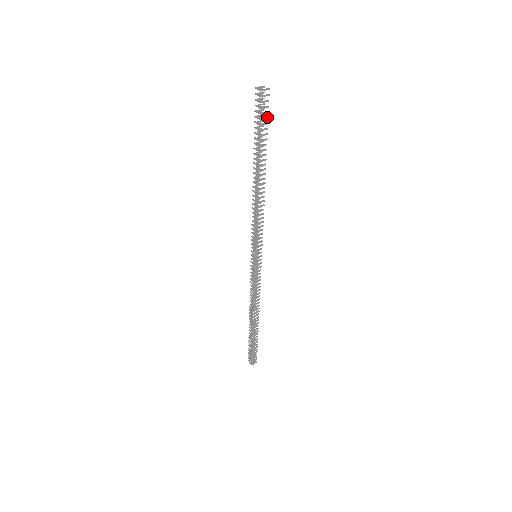
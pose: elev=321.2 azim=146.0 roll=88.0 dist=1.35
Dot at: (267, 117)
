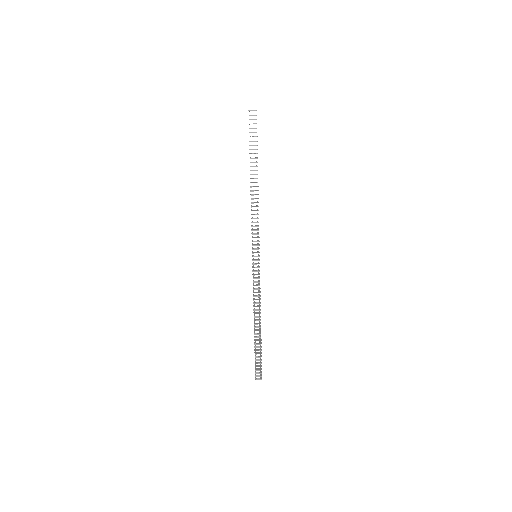
Dot at: occluded
